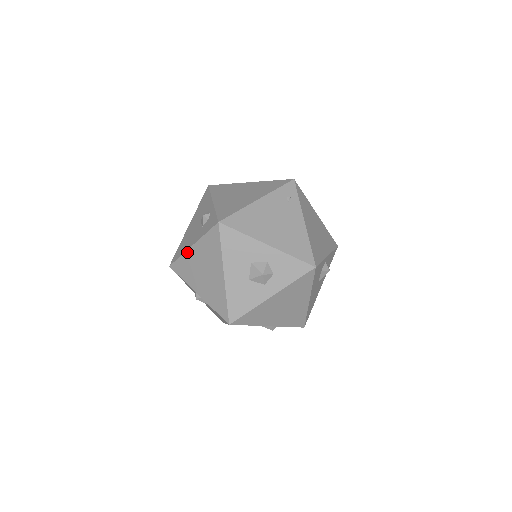
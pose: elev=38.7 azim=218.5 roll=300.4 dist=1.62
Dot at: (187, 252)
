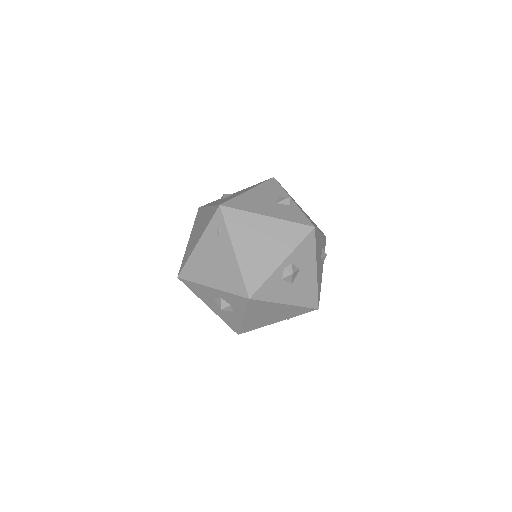
Dot at: occluded
